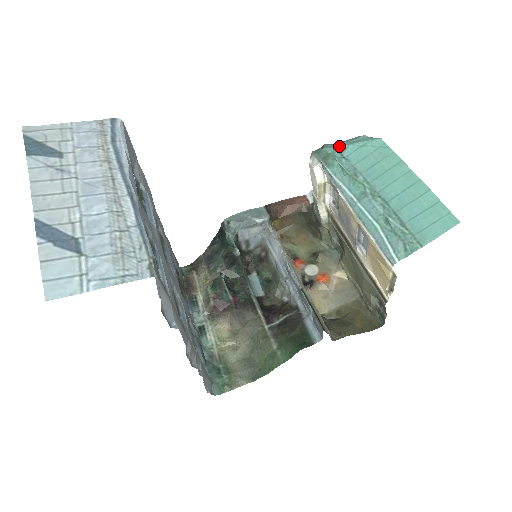
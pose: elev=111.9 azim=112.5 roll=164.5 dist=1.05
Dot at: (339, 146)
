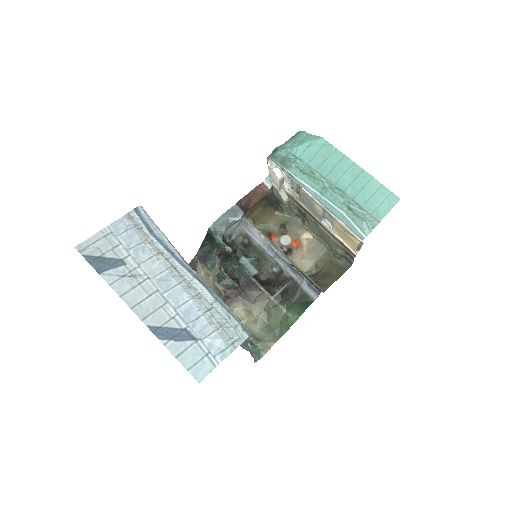
Dot at: (290, 148)
